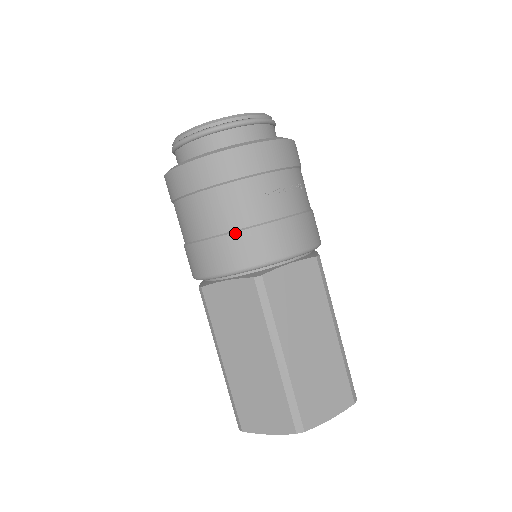
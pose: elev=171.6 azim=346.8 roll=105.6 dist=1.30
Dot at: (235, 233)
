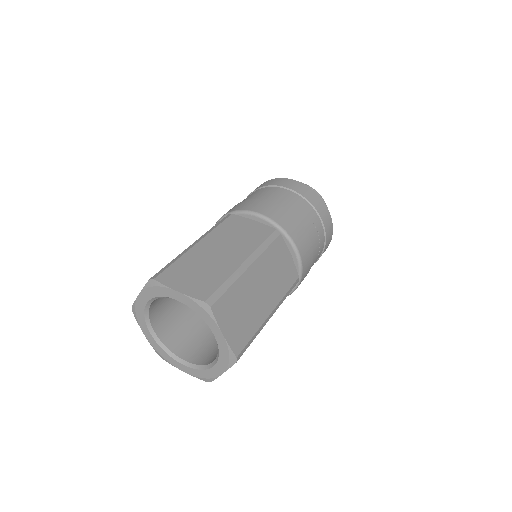
Dot at: (288, 211)
